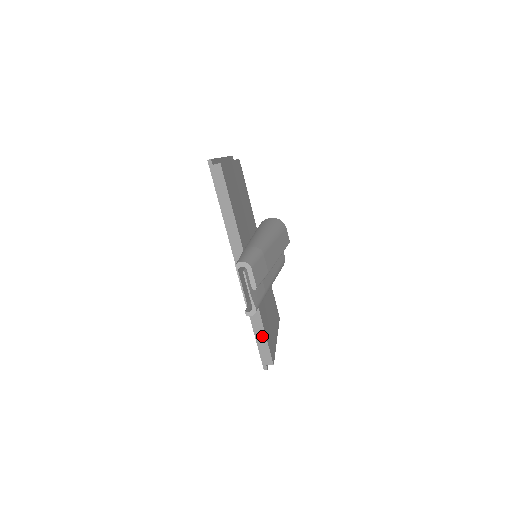
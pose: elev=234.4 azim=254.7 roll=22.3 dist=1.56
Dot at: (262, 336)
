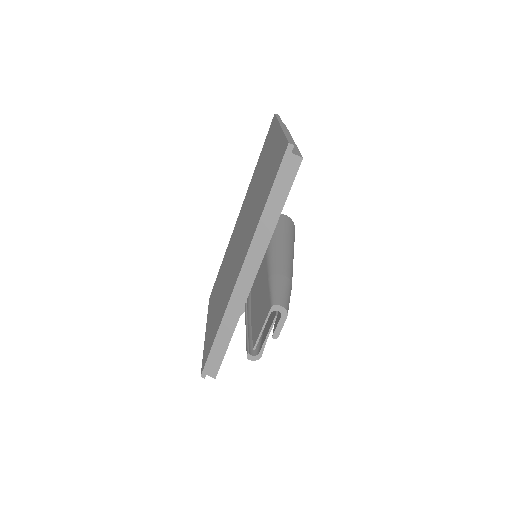
Dot at: (222, 348)
